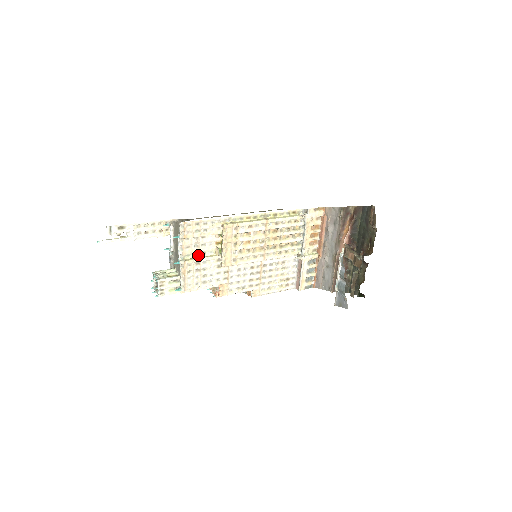
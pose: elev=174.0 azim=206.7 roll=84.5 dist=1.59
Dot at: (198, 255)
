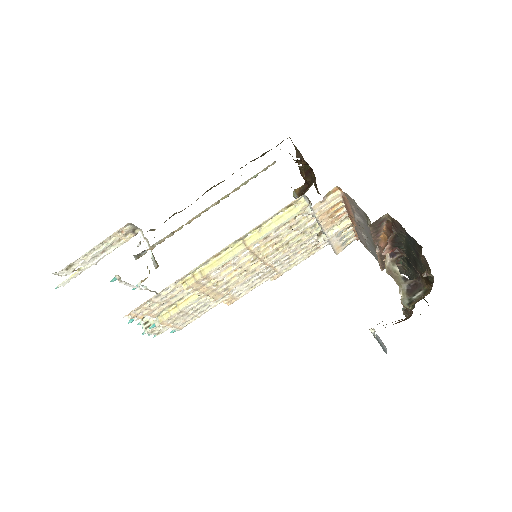
Dot at: (174, 304)
